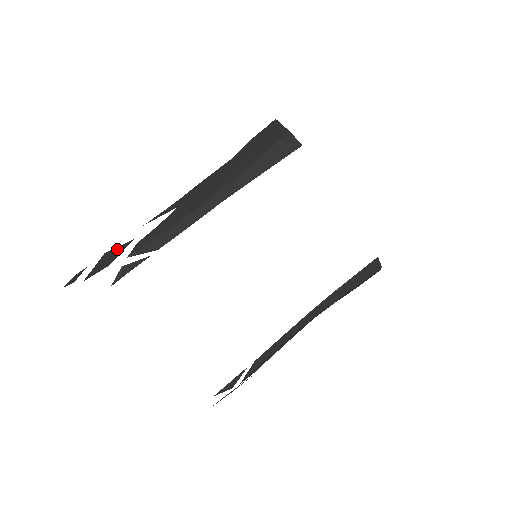
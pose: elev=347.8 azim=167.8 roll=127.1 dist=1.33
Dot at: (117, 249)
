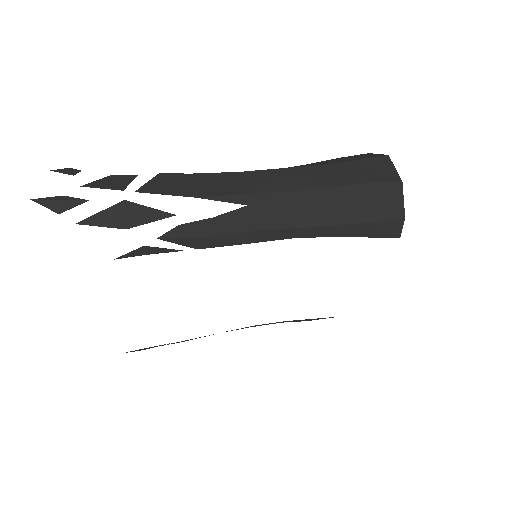
Dot at: (146, 210)
